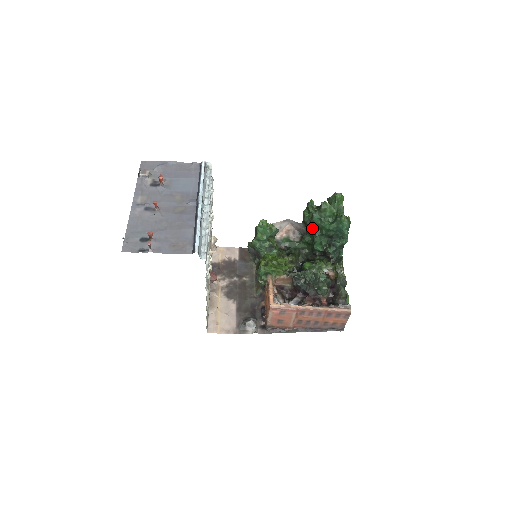
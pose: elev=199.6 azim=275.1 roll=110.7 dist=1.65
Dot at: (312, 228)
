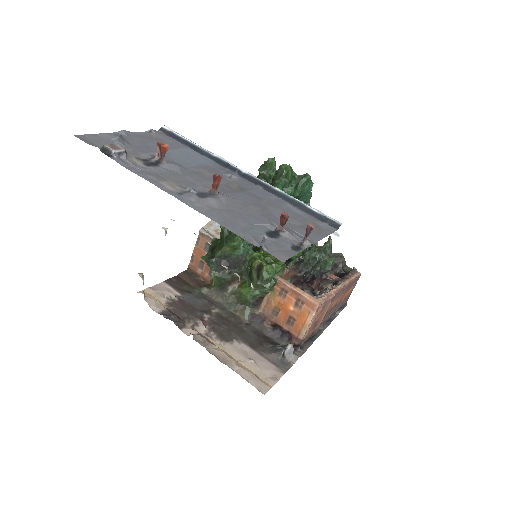
Dot at: occluded
